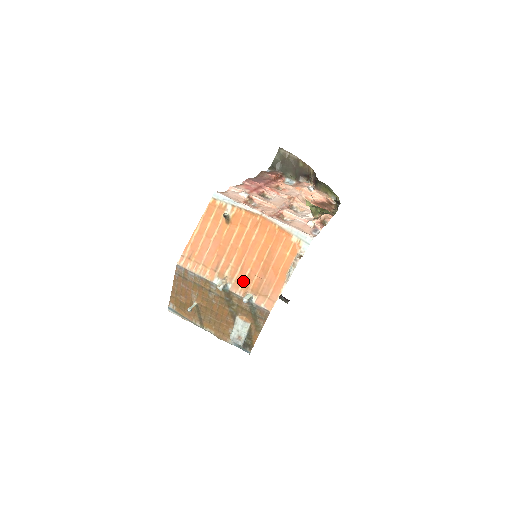
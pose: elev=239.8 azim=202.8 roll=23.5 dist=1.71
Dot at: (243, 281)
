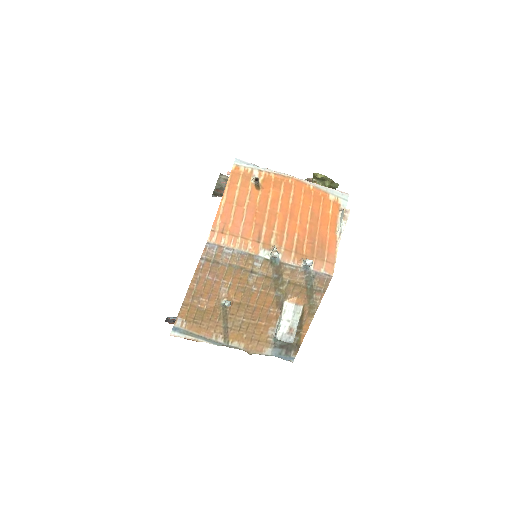
Dot at: (293, 248)
